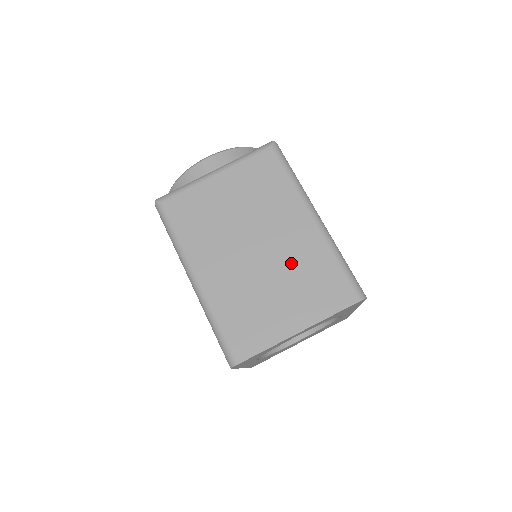
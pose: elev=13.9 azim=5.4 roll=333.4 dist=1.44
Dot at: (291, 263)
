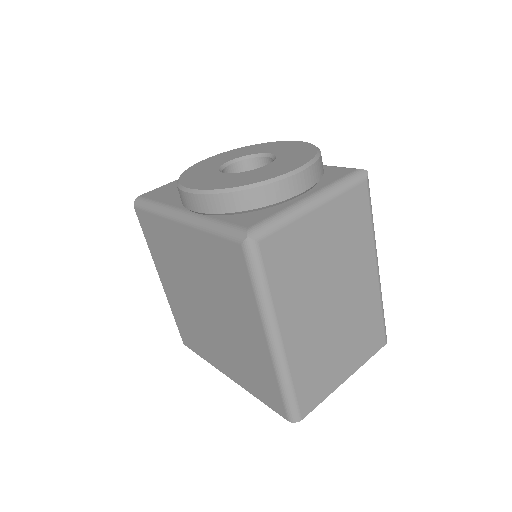
Dot at: (355, 315)
